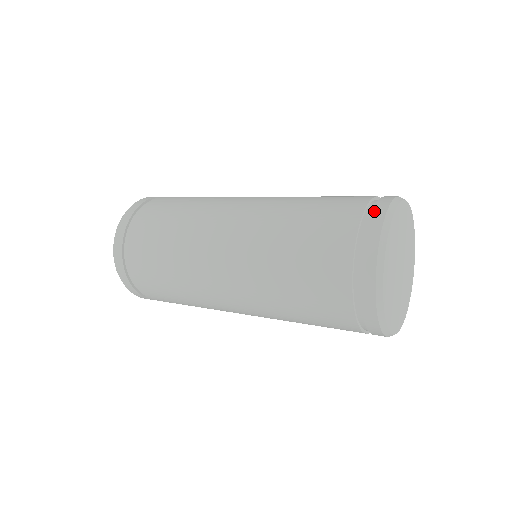
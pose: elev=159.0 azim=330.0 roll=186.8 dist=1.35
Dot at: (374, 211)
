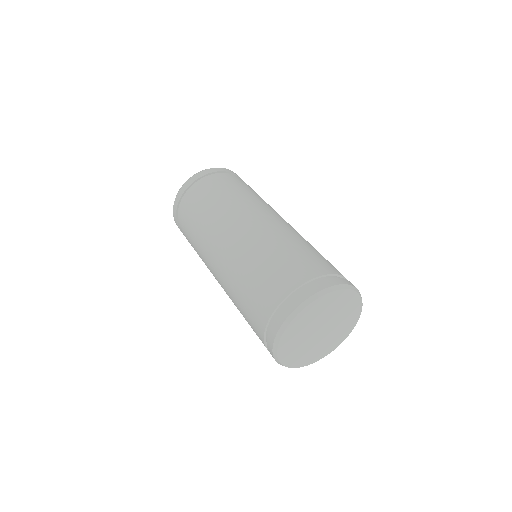
Dot at: (321, 282)
